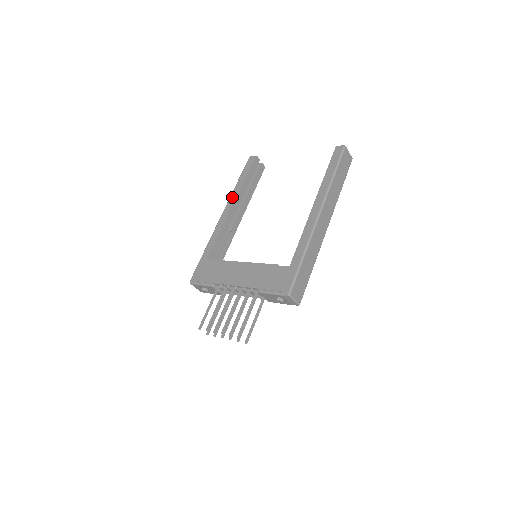
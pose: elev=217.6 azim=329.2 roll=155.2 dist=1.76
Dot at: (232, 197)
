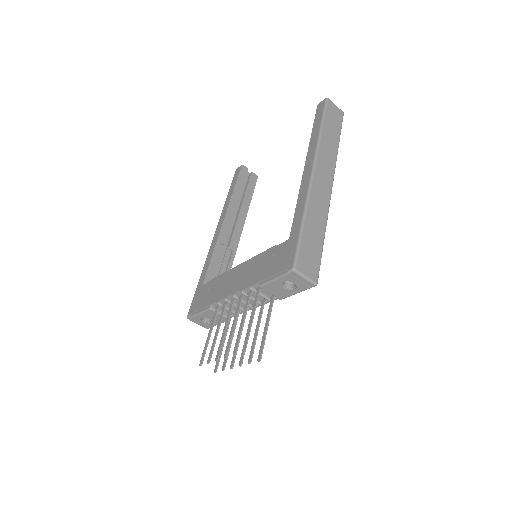
Dot at: (223, 212)
